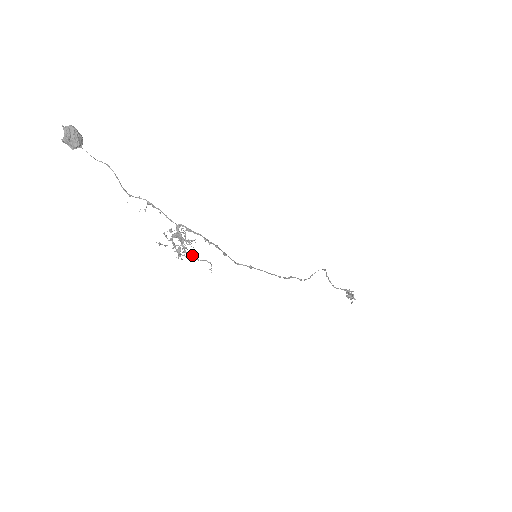
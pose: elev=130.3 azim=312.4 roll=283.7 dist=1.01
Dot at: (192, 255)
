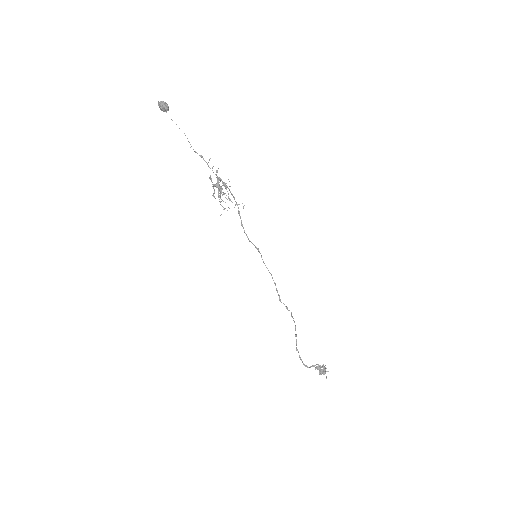
Dot at: (224, 208)
